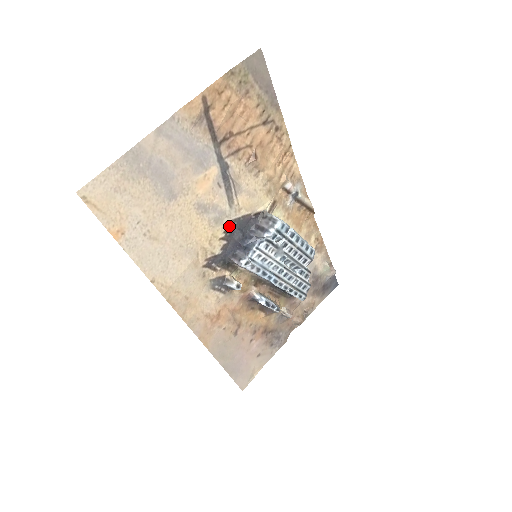
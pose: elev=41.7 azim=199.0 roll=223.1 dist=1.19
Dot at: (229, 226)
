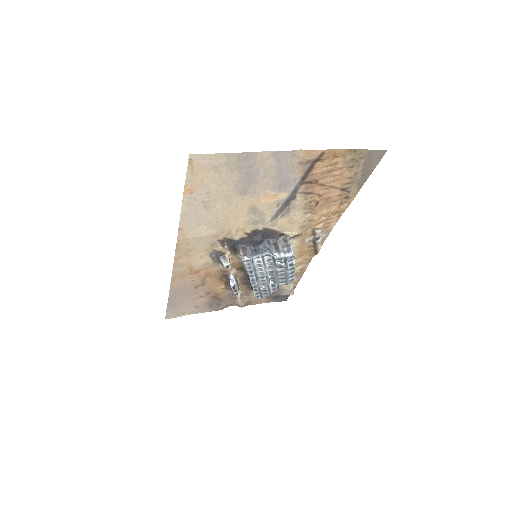
Dot at: (258, 229)
